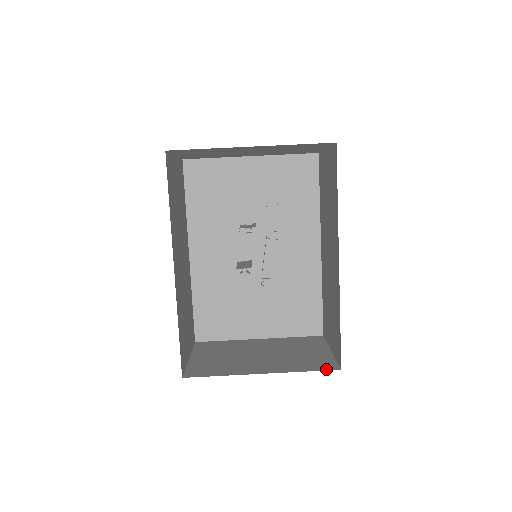
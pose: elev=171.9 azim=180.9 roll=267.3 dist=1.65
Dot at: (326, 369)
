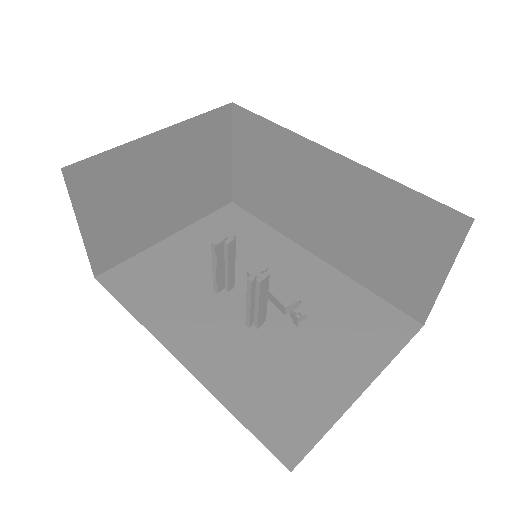
Dot at: occluded
